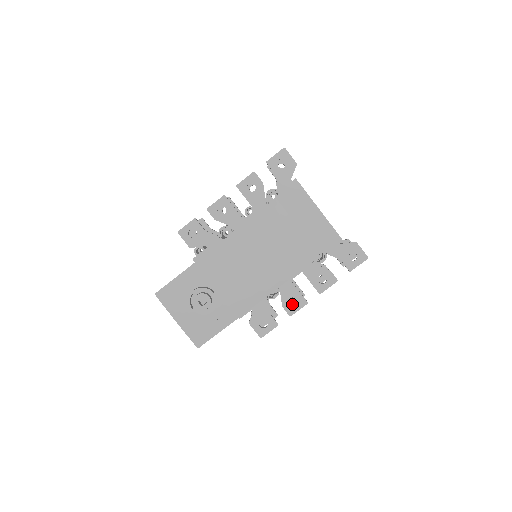
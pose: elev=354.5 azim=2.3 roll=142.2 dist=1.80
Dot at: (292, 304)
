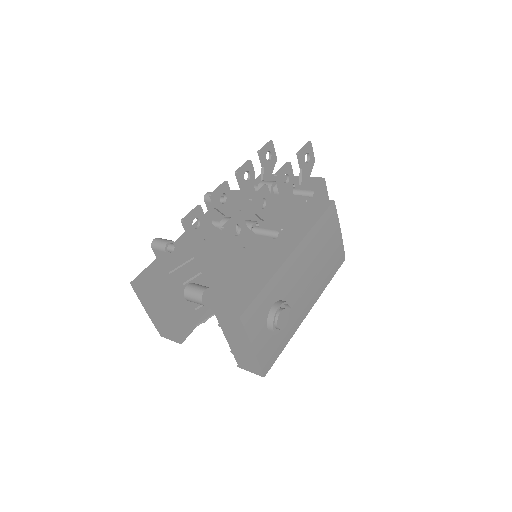
Dot at: occluded
